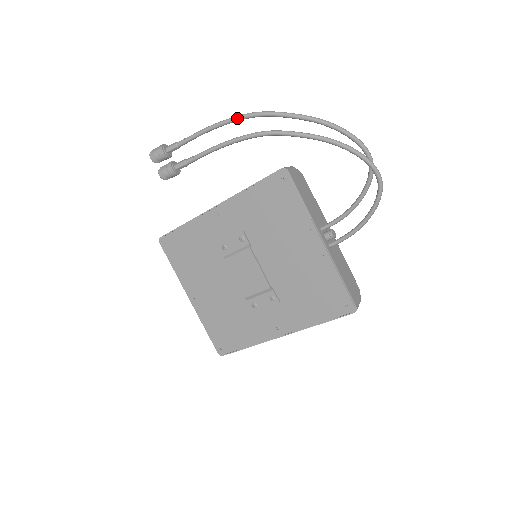
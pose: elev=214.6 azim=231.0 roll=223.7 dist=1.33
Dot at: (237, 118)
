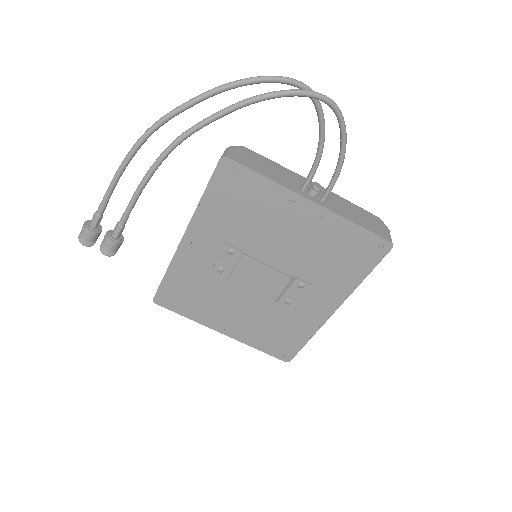
Dot at: (136, 147)
